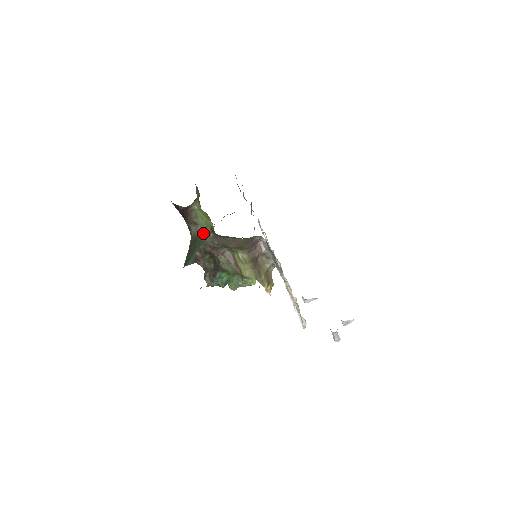
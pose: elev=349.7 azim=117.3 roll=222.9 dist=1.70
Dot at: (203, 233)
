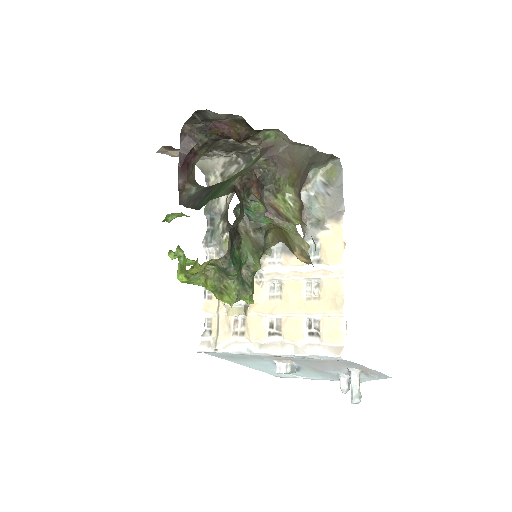
Dot at: occluded
